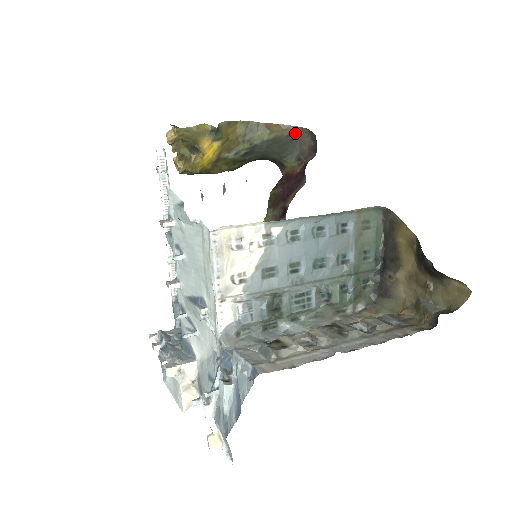
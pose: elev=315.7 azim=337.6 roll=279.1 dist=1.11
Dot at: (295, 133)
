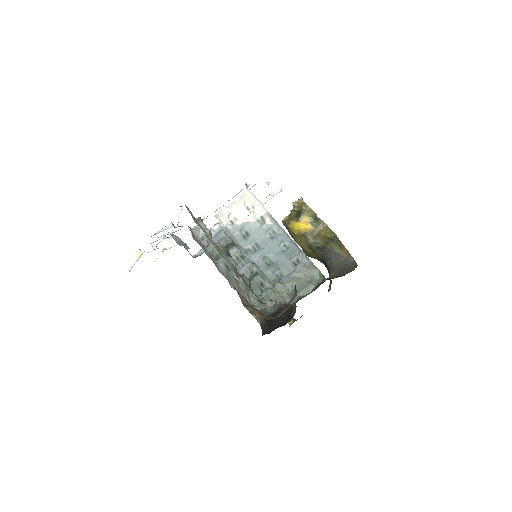
Dot at: (351, 263)
